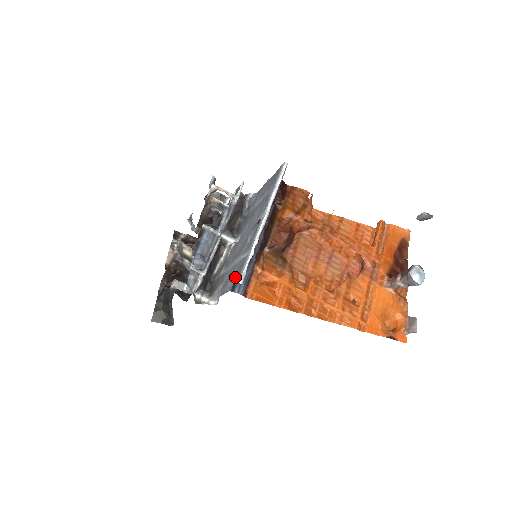
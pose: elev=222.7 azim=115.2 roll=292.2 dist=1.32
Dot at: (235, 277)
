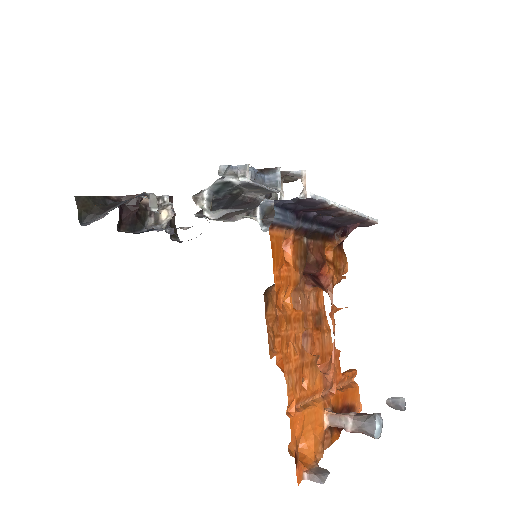
Dot at: (292, 199)
